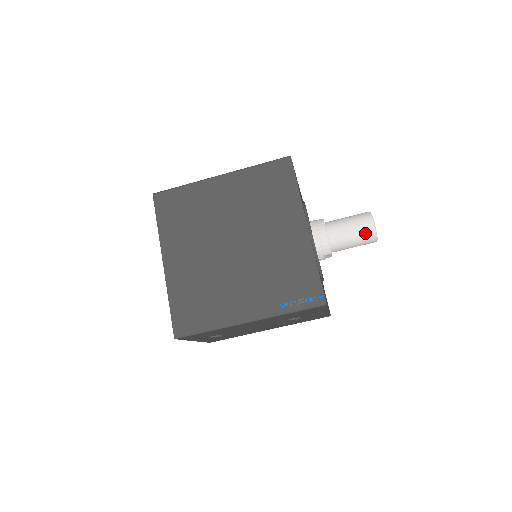
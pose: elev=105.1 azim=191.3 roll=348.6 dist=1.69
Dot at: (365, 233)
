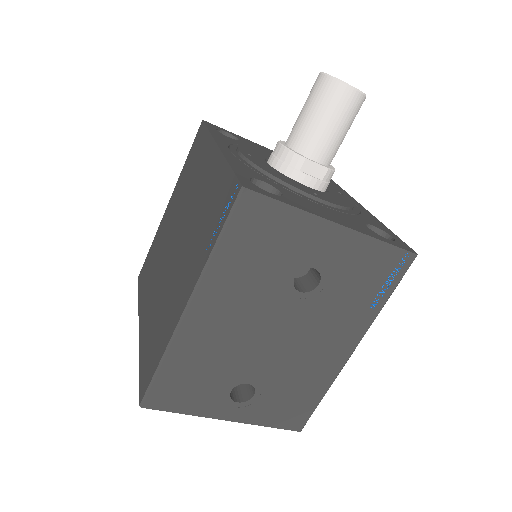
Dot at: (321, 94)
